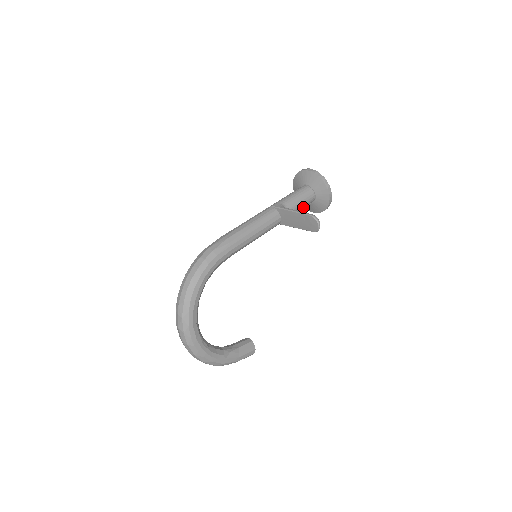
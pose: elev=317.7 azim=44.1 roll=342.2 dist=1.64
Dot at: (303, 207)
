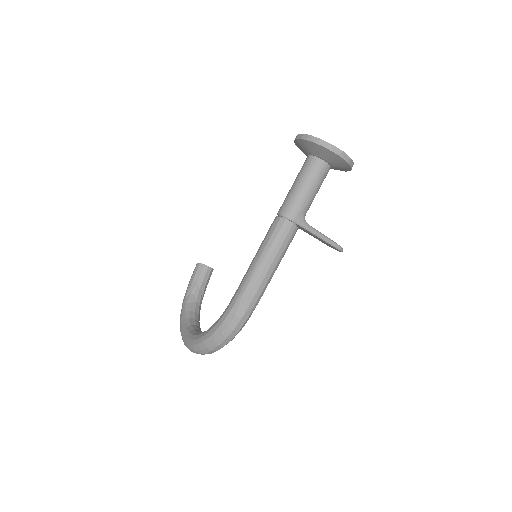
Dot at: occluded
